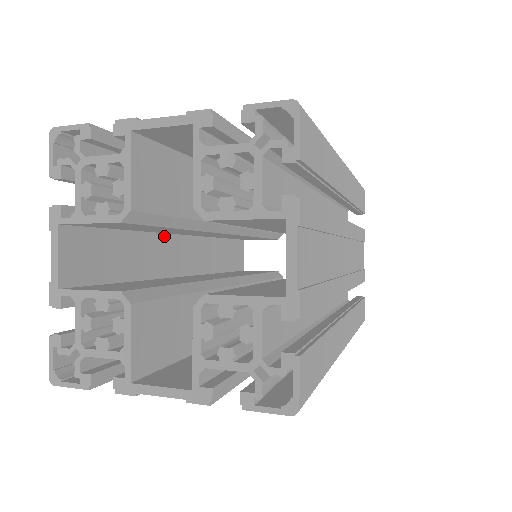
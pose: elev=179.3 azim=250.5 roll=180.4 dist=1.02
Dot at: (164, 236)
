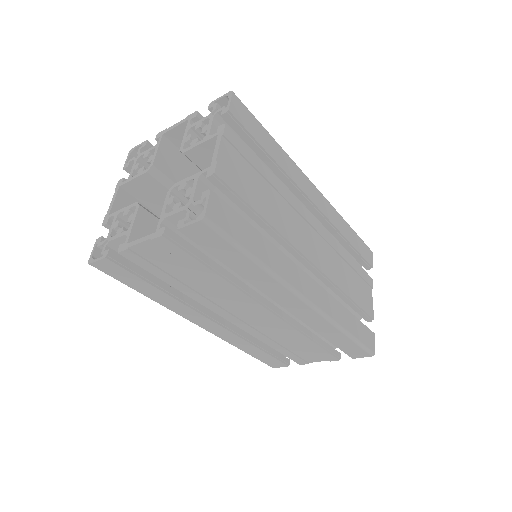
Dot at: occluded
